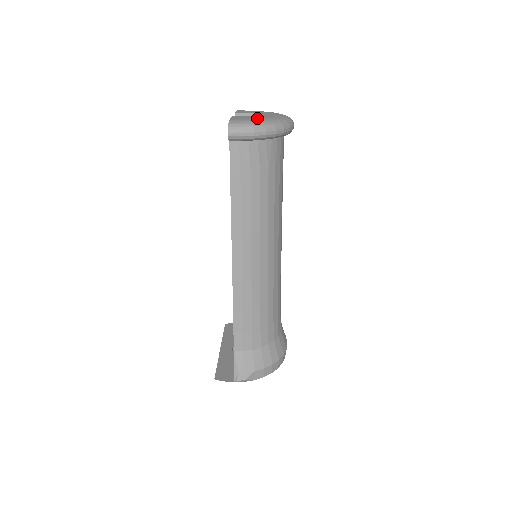
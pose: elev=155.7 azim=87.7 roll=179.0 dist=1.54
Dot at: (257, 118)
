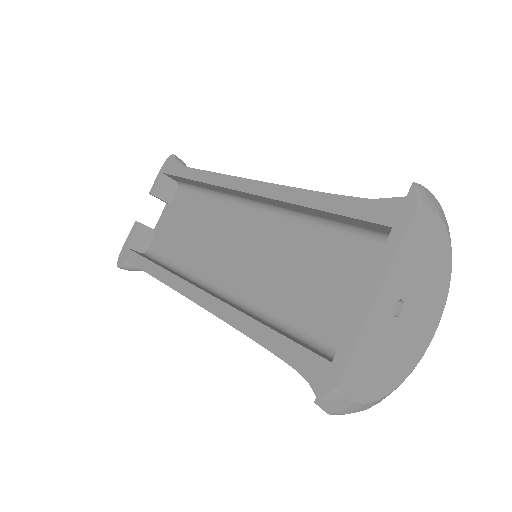
Dot at: occluded
